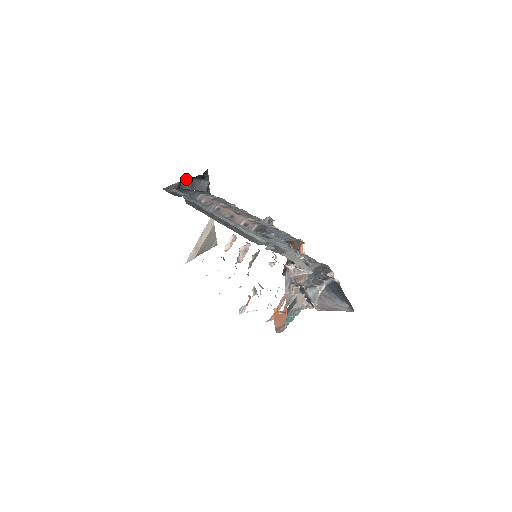
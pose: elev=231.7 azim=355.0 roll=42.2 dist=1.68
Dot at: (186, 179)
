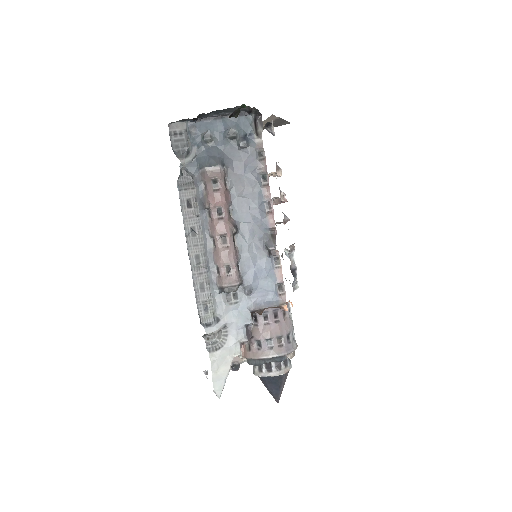
Dot at: occluded
